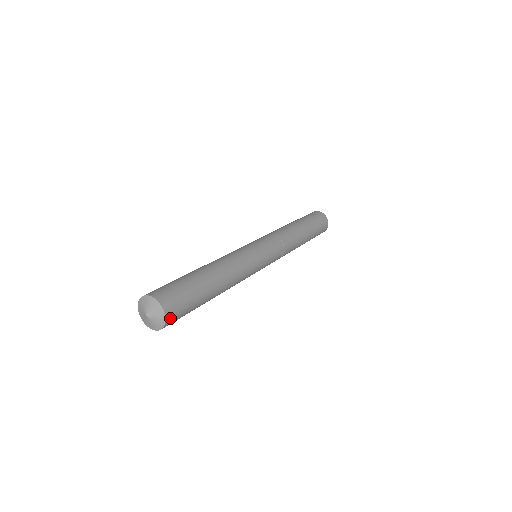
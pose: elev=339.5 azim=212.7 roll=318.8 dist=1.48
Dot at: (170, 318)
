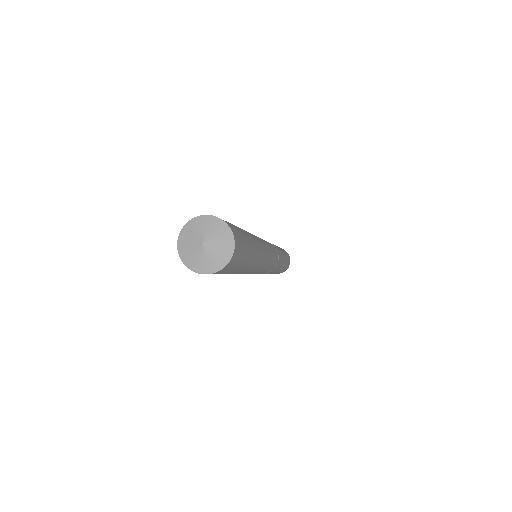
Dot at: (236, 249)
